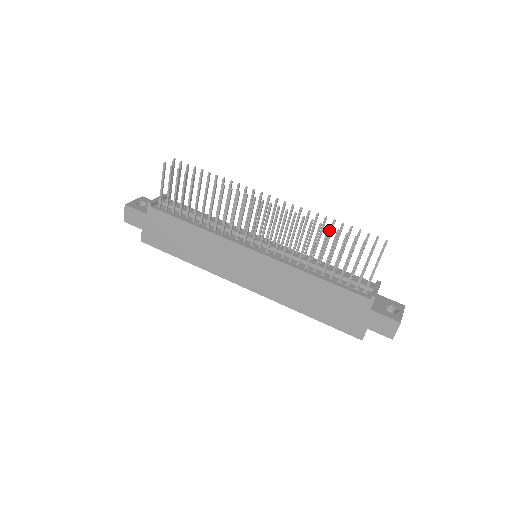
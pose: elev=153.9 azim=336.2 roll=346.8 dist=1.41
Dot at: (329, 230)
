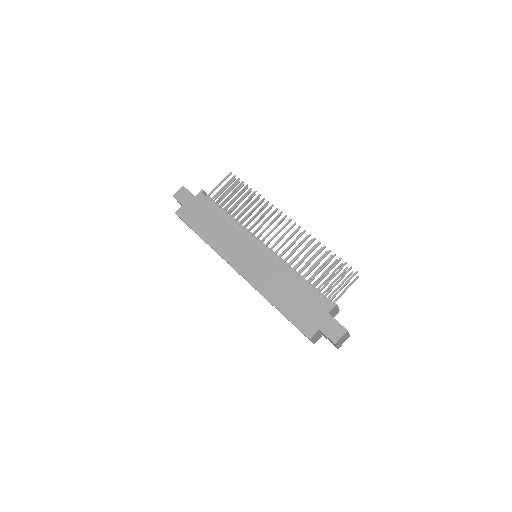
Dot at: (324, 248)
